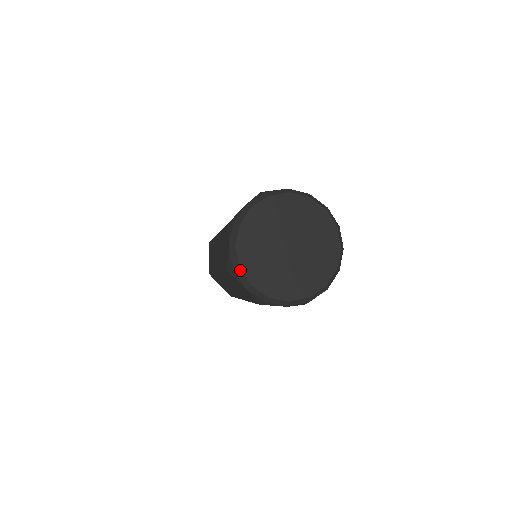
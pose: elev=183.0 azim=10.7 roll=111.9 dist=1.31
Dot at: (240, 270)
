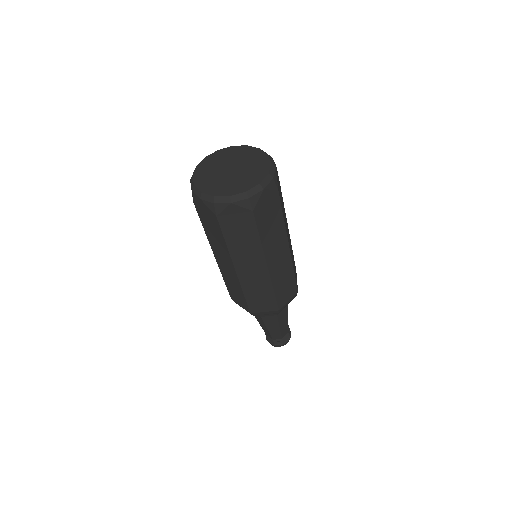
Dot at: (195, 187)
